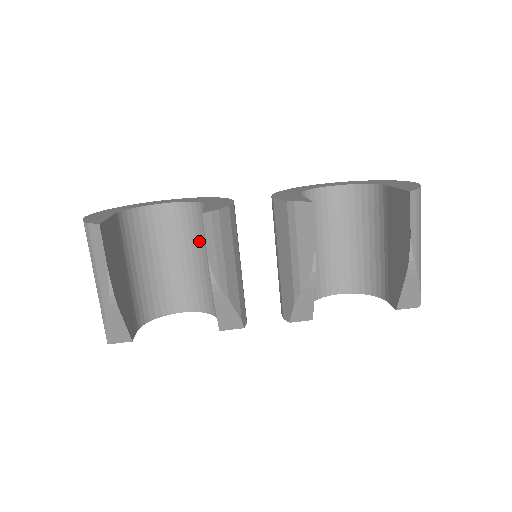
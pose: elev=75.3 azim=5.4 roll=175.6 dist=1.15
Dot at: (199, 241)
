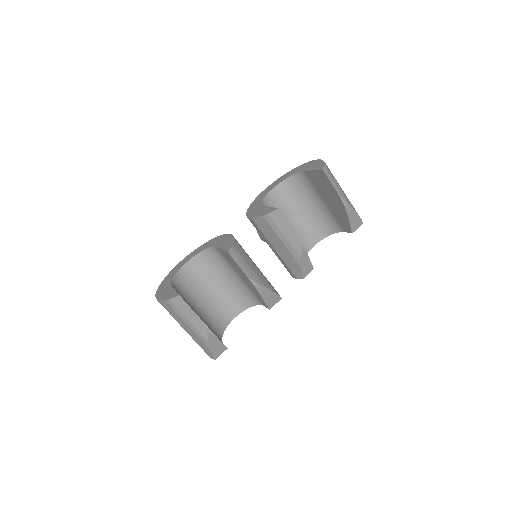
Dot at: (222, 269)
